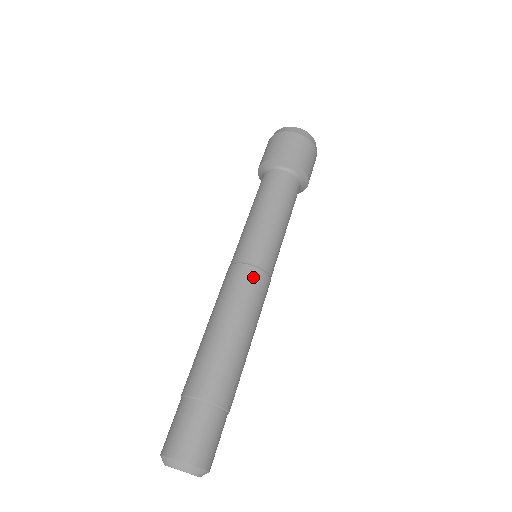
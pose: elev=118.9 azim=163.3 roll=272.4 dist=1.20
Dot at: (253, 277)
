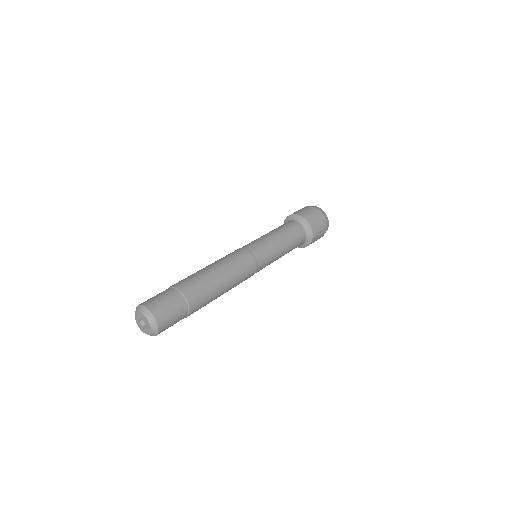
Dot at: (251, 262)
